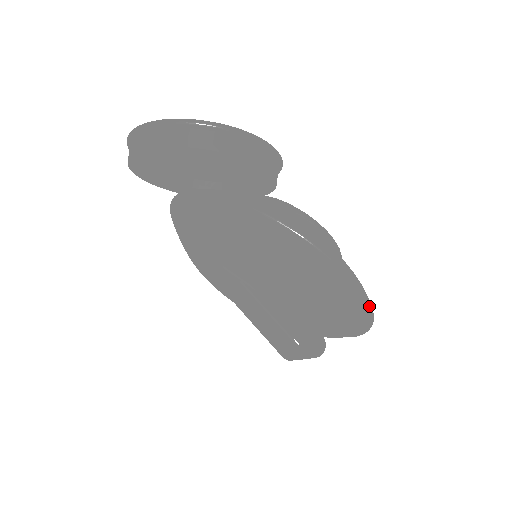
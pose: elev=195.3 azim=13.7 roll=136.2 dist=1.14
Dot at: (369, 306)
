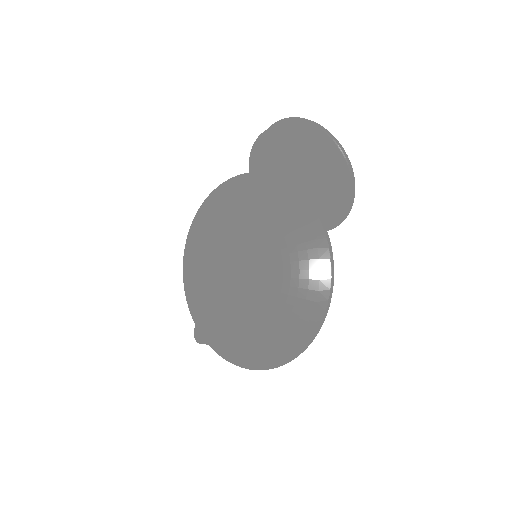
Dot at: (305, 348)
